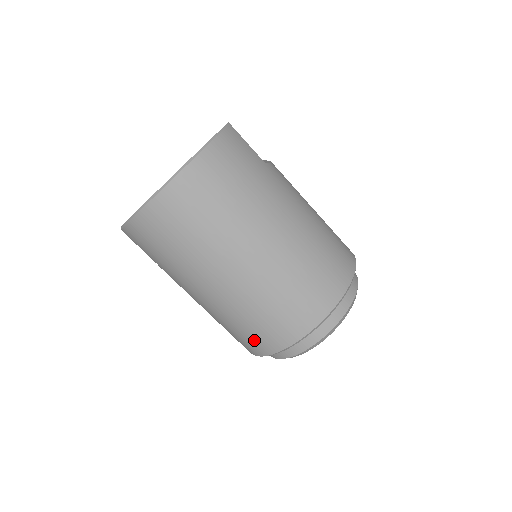
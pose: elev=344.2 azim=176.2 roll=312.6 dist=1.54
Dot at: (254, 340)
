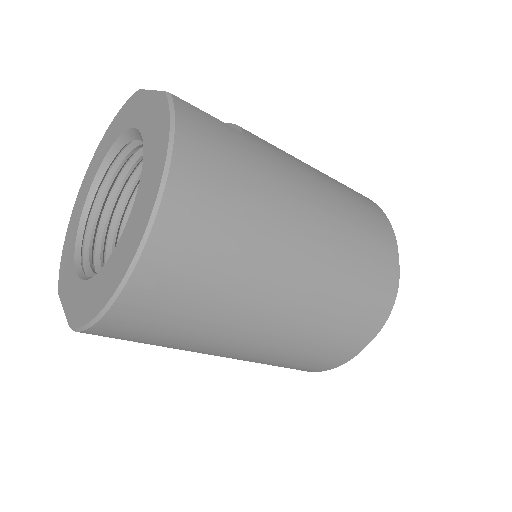
Dot at: (316, 363)
